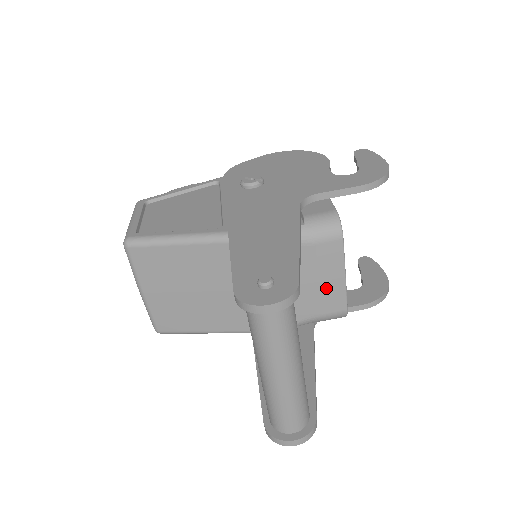
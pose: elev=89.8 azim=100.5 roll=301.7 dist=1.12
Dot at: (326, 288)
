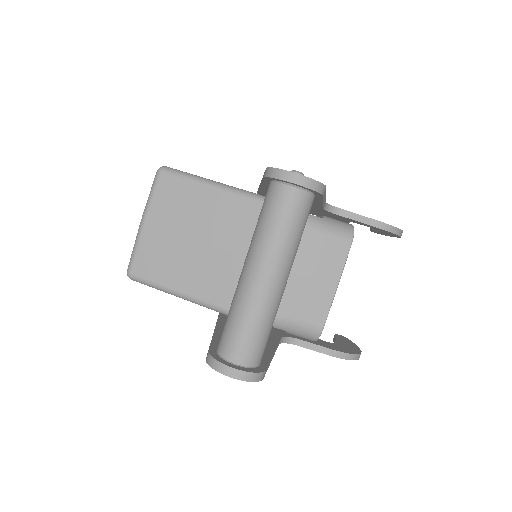
Dot at: (315, 289)
